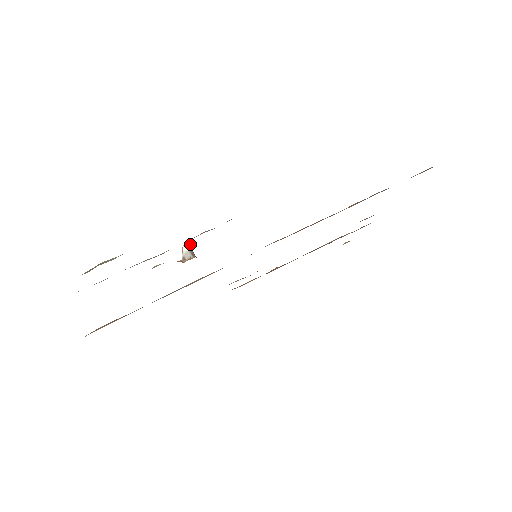
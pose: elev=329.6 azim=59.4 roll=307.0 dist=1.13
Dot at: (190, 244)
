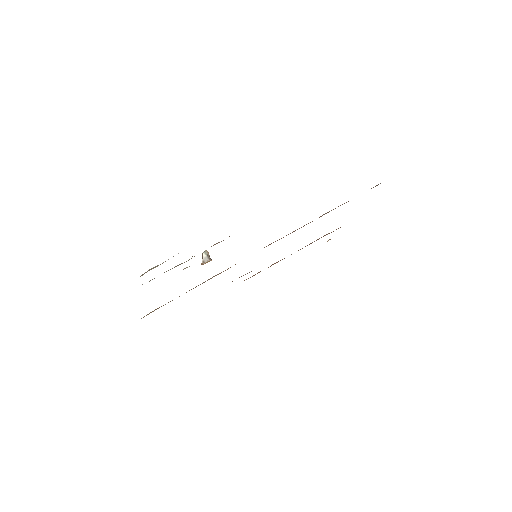
Dot at: (207, 252)
